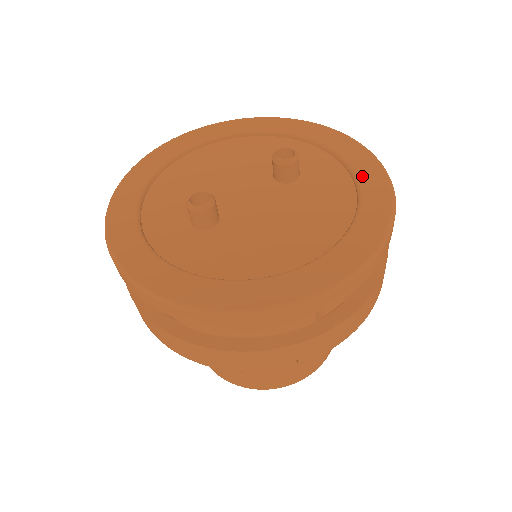
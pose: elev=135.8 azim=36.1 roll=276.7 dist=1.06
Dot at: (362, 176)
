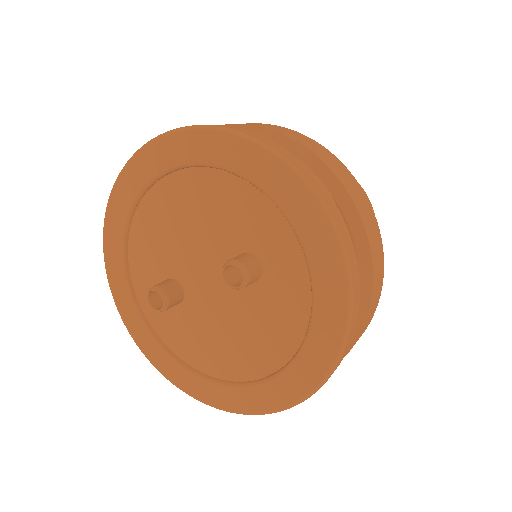
Dot at: (318, 317)
